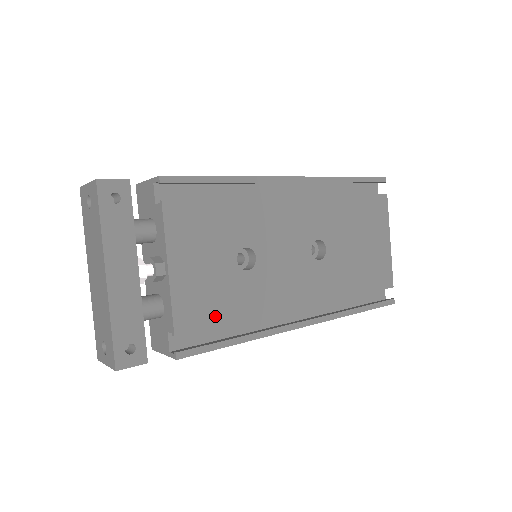
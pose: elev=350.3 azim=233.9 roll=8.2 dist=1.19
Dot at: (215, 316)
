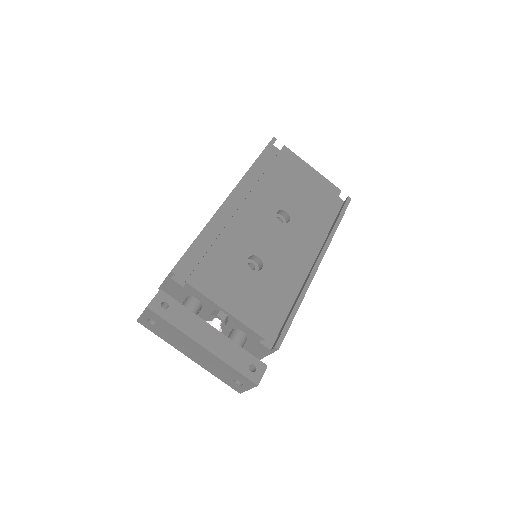
Dot at: (272, 308)
